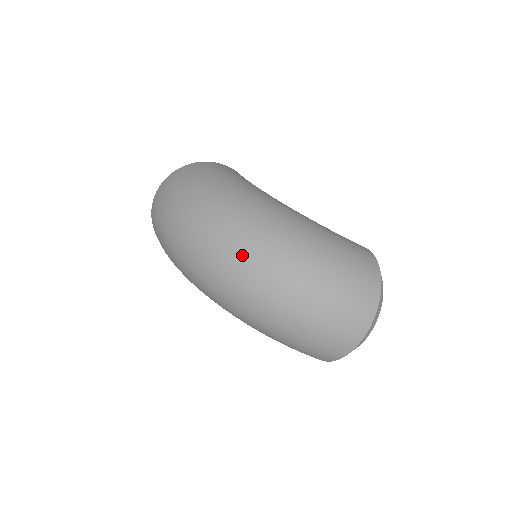
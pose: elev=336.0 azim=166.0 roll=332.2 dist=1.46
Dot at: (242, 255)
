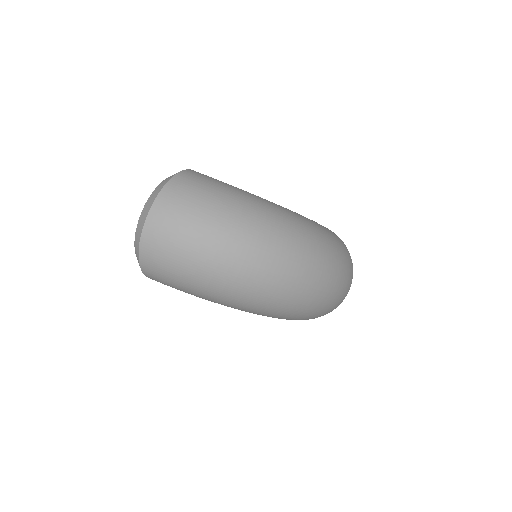
Dot at: (301, 264)
